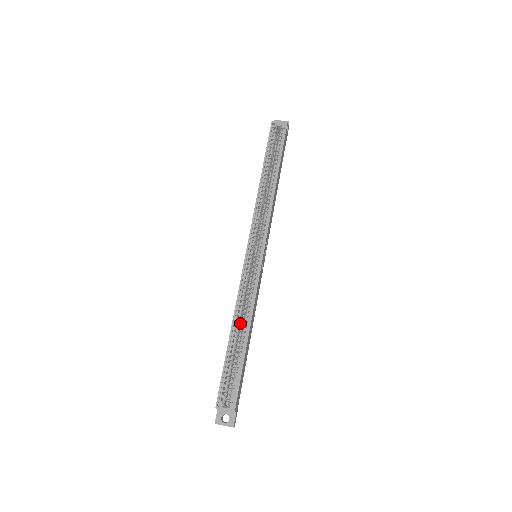
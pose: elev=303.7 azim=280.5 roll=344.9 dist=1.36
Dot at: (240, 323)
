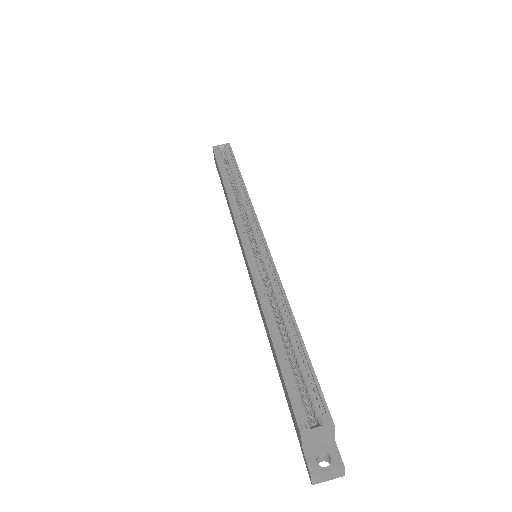
Dot at: occluded
